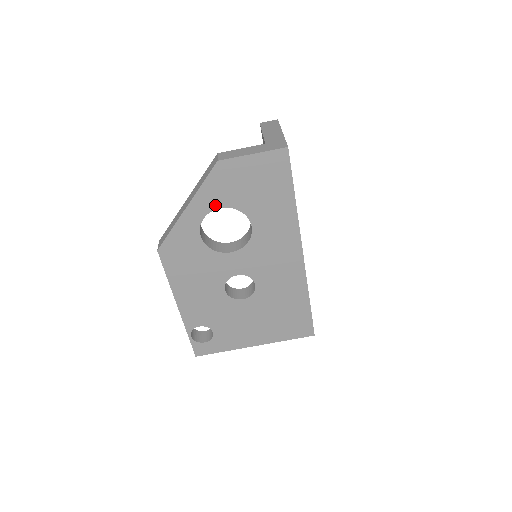
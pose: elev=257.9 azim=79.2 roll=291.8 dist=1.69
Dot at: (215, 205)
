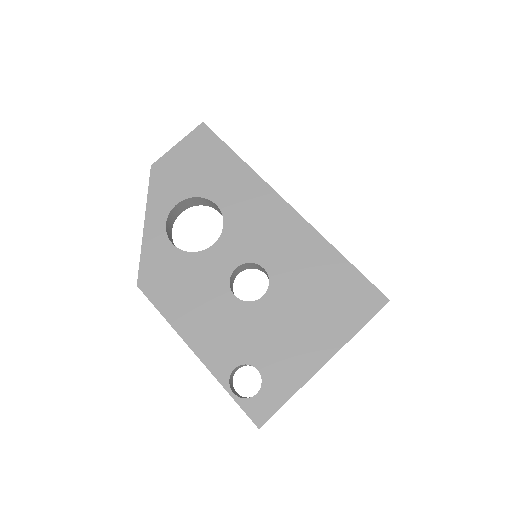
Dot at: (170, 205)
